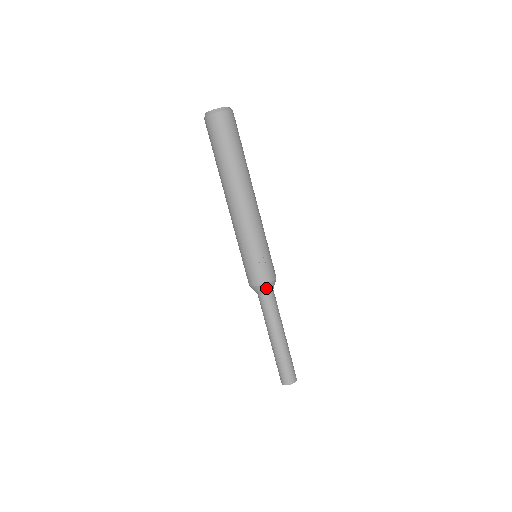
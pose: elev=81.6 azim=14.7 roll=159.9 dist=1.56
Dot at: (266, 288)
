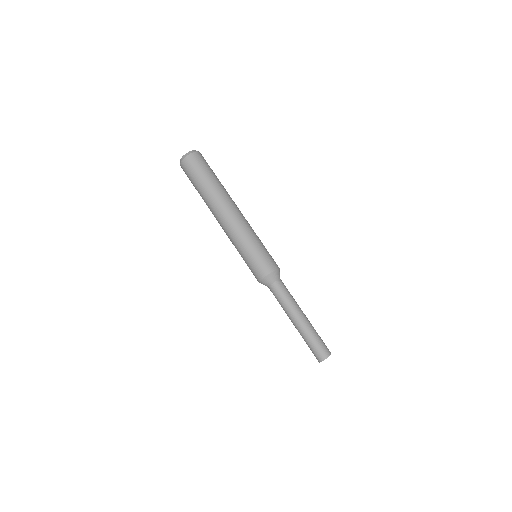
Dot at: (271, 278)
